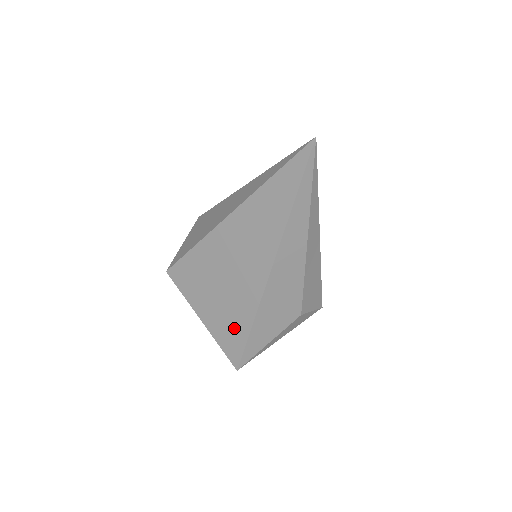
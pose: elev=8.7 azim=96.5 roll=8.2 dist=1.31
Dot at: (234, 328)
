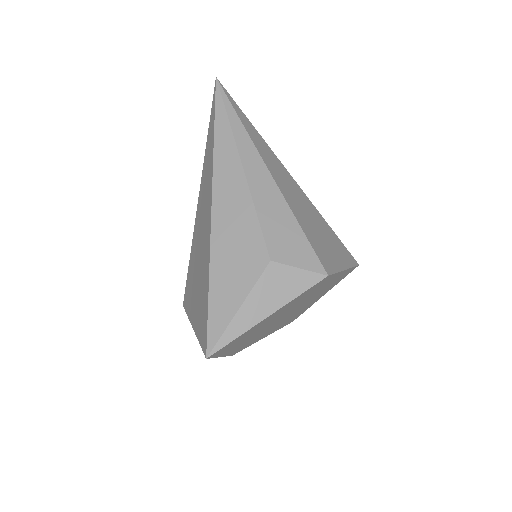
Dot at: (203, 302)
